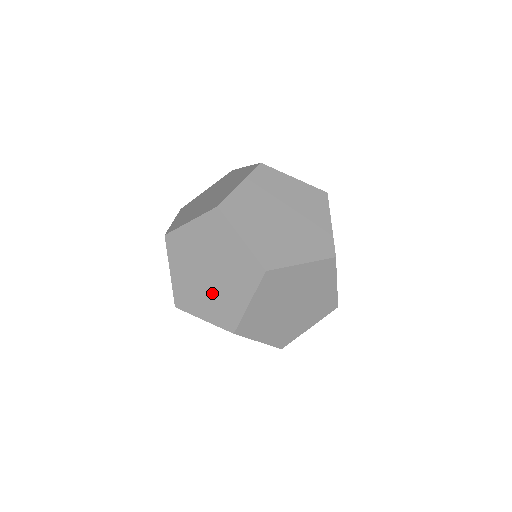
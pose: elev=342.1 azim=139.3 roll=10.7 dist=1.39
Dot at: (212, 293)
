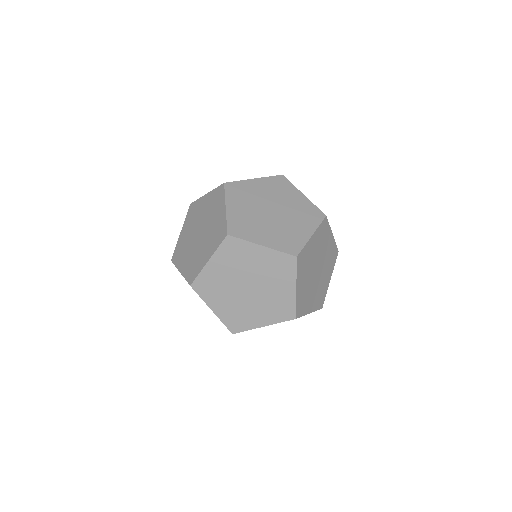
Dot at: (260, 302)
